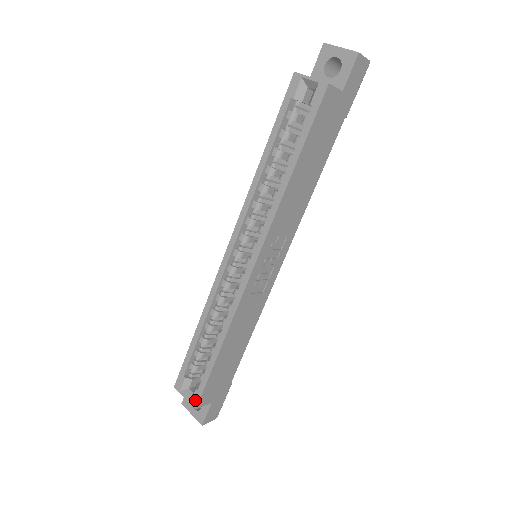
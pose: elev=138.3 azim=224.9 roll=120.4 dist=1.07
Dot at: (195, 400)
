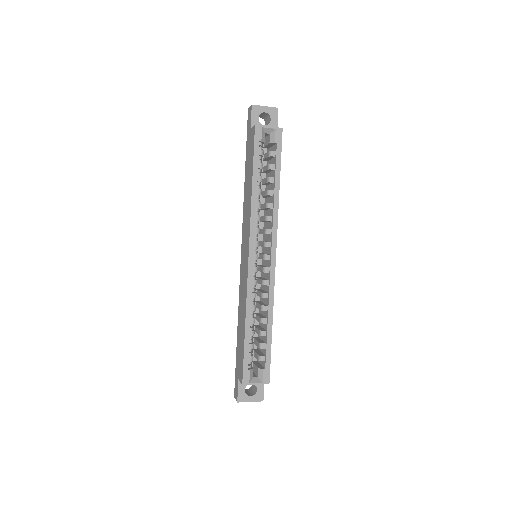
Dot at: (266, 378)
